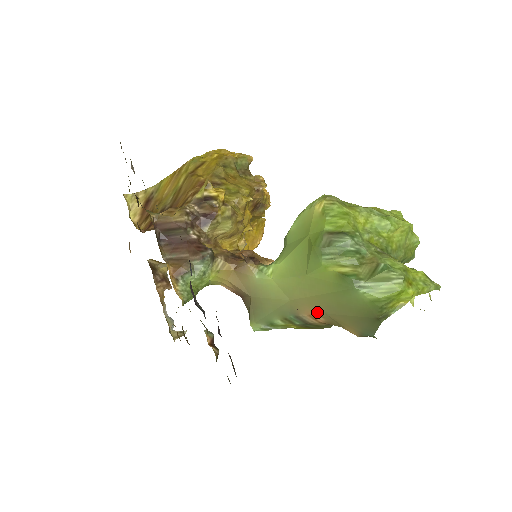
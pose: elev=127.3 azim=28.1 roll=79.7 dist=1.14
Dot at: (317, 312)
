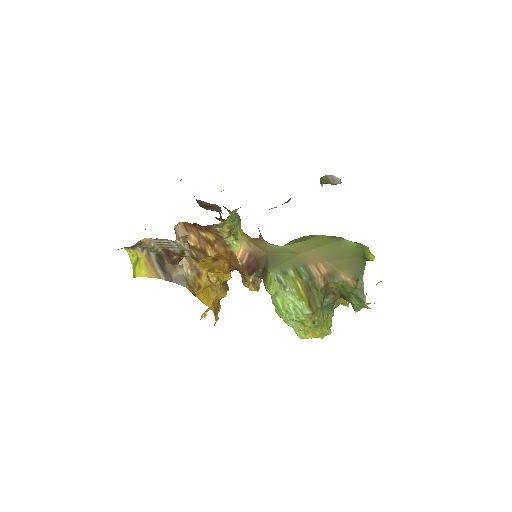
Dot at: (321, 261)
